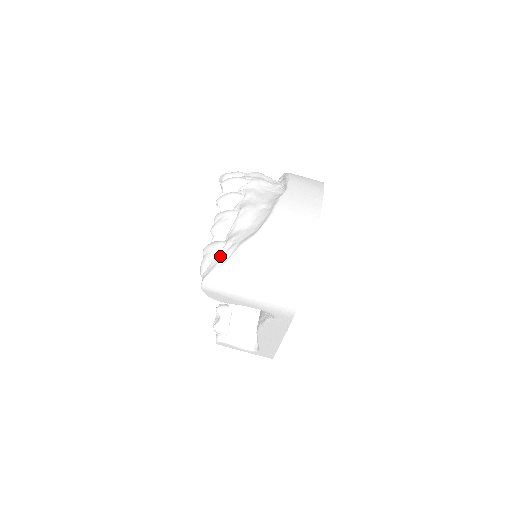
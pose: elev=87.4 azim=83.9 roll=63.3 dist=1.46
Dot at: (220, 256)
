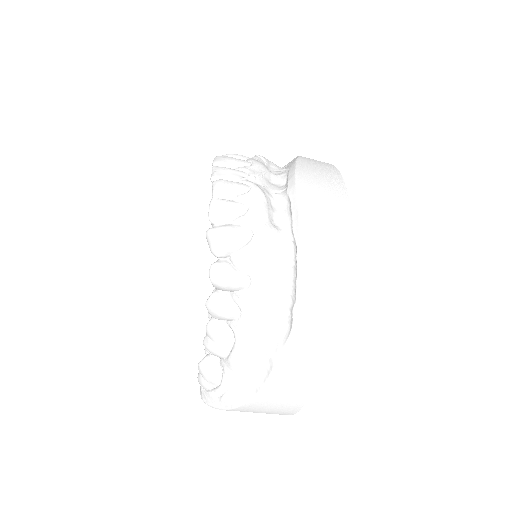
Dot at: (216, 396)
